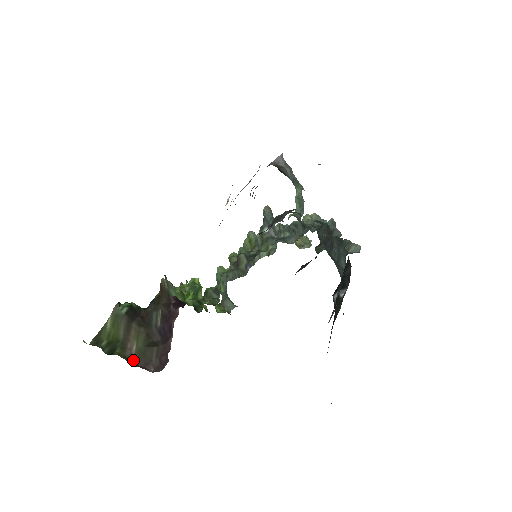
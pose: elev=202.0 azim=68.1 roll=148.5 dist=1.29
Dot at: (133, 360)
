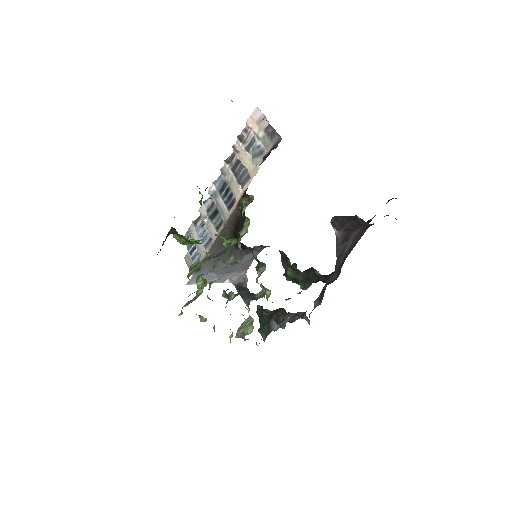
Dot at: occluded
